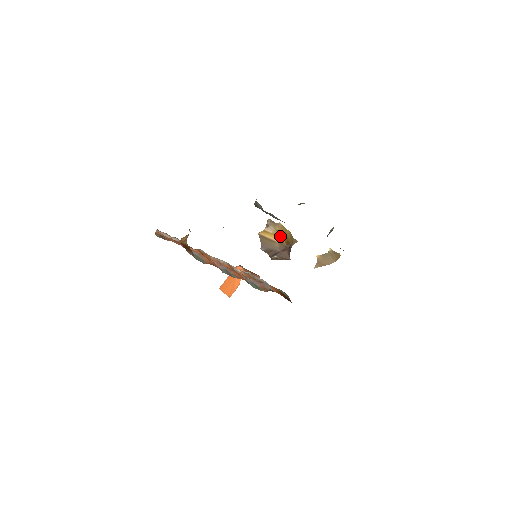
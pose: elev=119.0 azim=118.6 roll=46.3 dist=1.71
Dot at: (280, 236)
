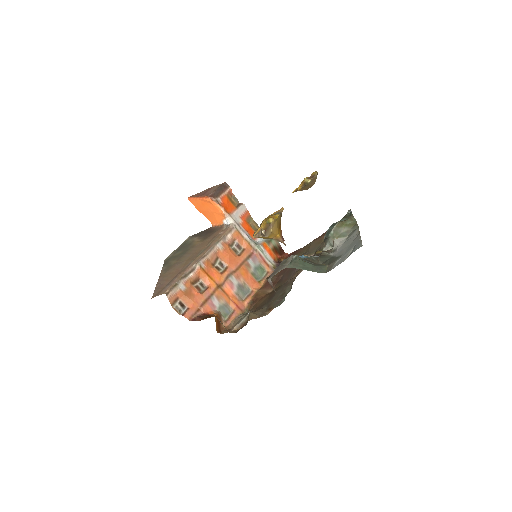
Dot at: (275, 234)
